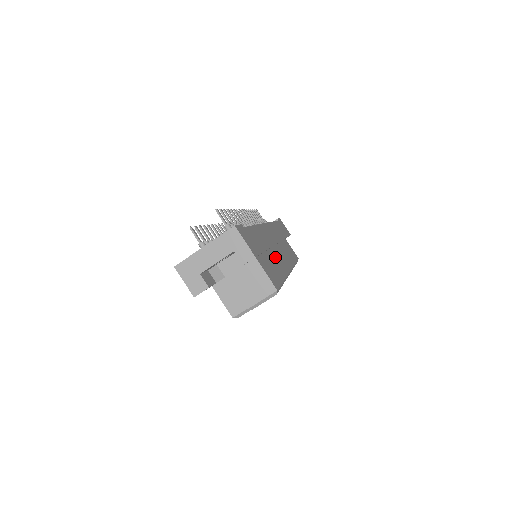
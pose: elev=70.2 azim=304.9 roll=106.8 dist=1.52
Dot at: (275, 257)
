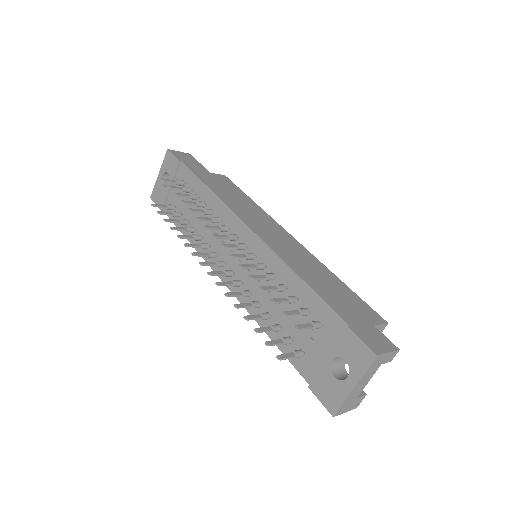
Dot at: occluded
